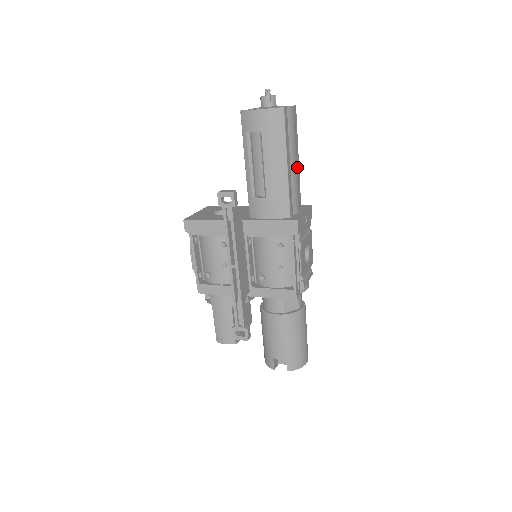
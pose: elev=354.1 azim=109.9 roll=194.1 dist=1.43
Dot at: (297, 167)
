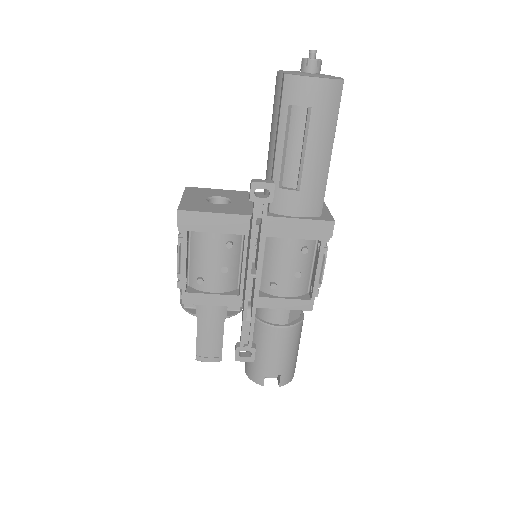
Dot at: occluded
